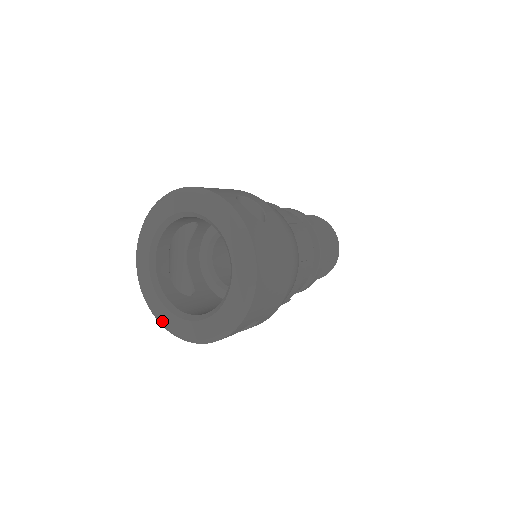
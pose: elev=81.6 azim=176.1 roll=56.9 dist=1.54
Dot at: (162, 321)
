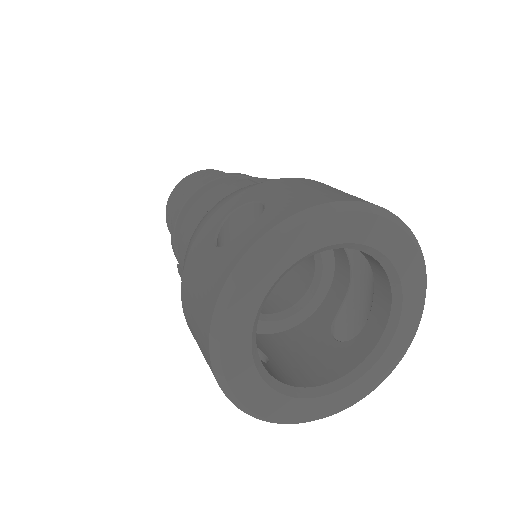
Dot at: (286, 418)
